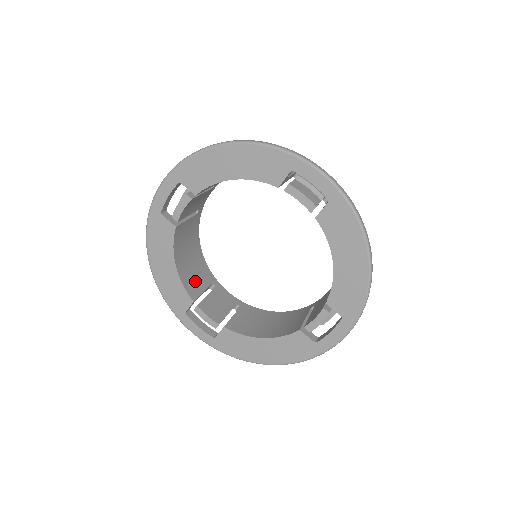
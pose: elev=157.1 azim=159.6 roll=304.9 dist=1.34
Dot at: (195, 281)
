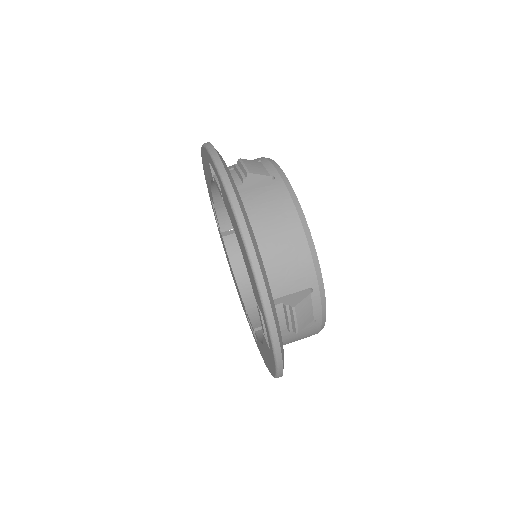
Dot at: occluded
